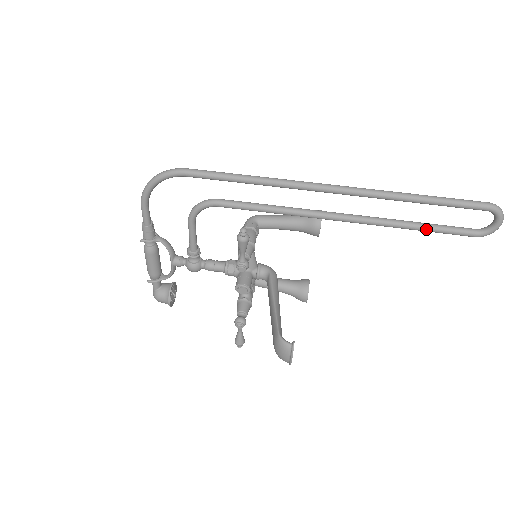
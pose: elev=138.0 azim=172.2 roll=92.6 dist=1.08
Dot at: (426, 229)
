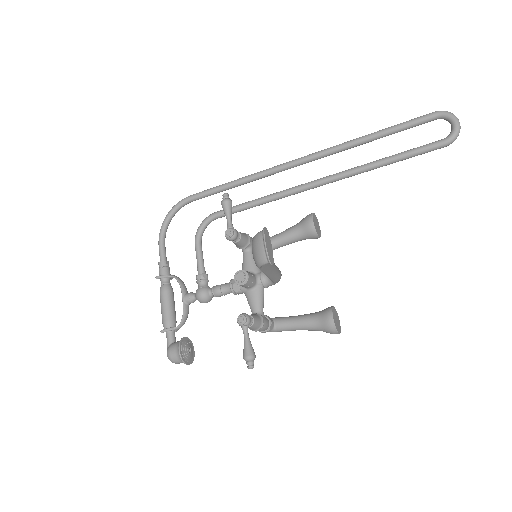
Dot at: (394, 157)
